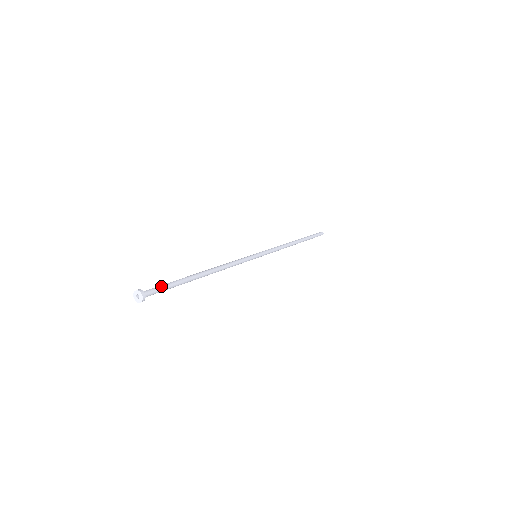
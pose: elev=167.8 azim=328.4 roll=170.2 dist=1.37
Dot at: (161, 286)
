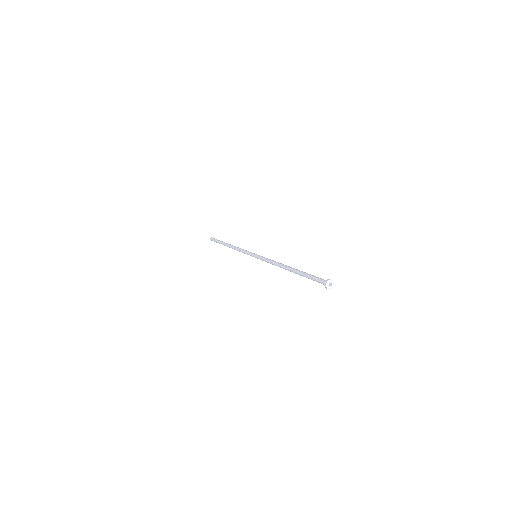
Dot at: occluded
